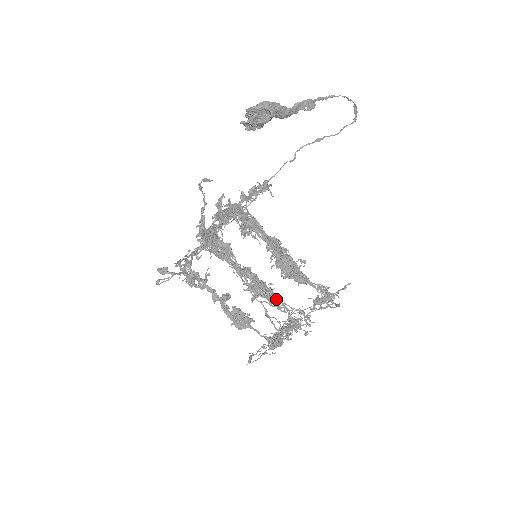
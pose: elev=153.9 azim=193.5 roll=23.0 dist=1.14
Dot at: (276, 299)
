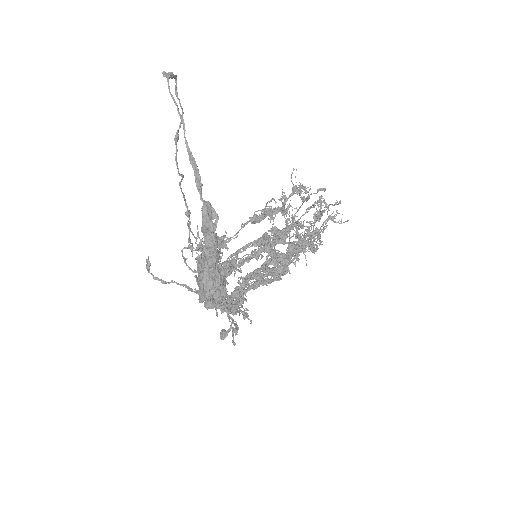
Dot at: occluded
